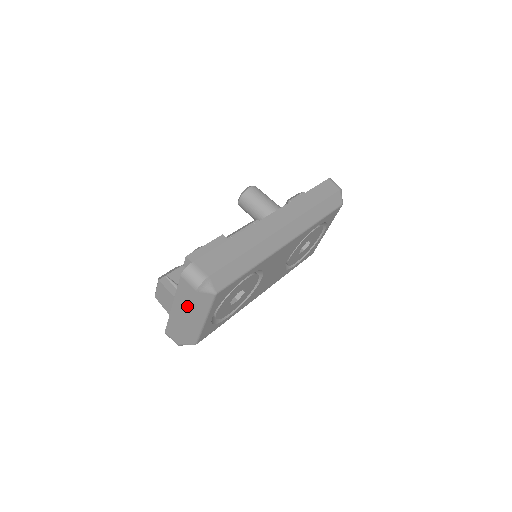
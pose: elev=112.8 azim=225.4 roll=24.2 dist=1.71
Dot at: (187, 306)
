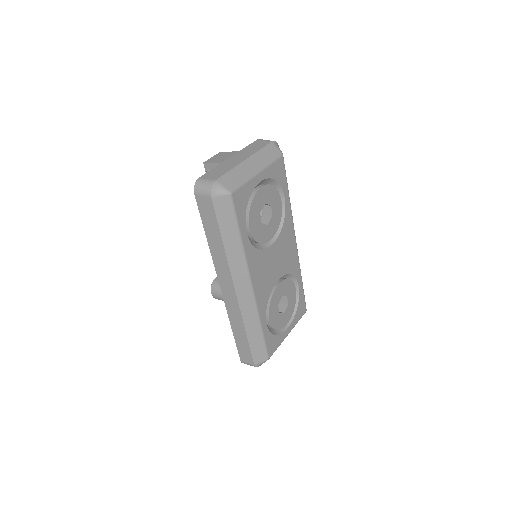
Dot at: (254, 151)
